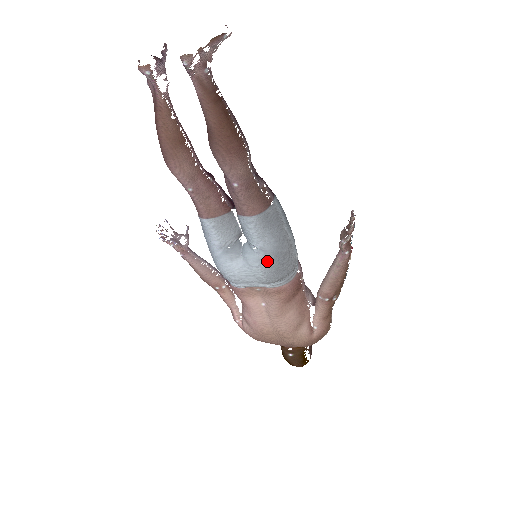
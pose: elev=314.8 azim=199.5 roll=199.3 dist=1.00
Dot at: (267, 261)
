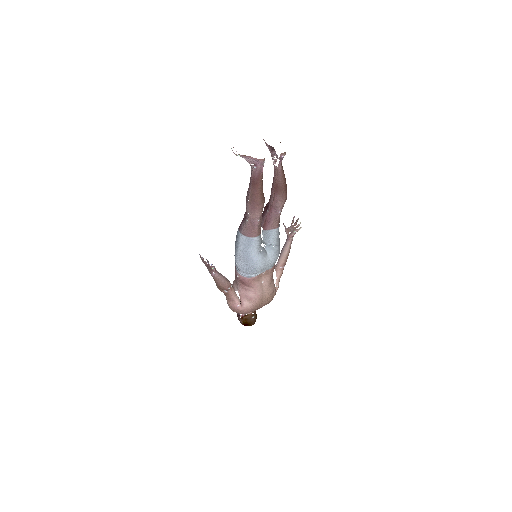
Dot at: (279, 251)
